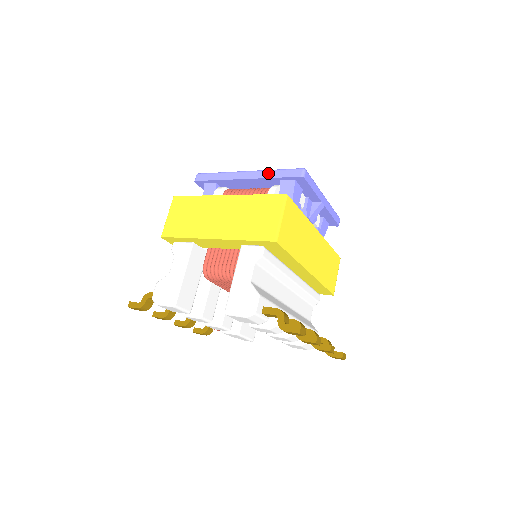
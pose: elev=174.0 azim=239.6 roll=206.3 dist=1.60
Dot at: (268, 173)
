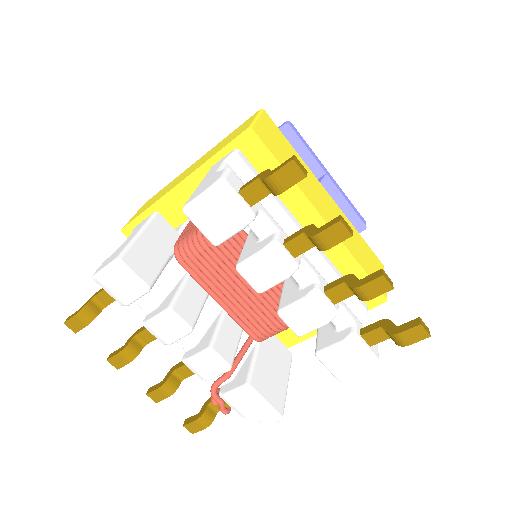
Dot at: occluded
